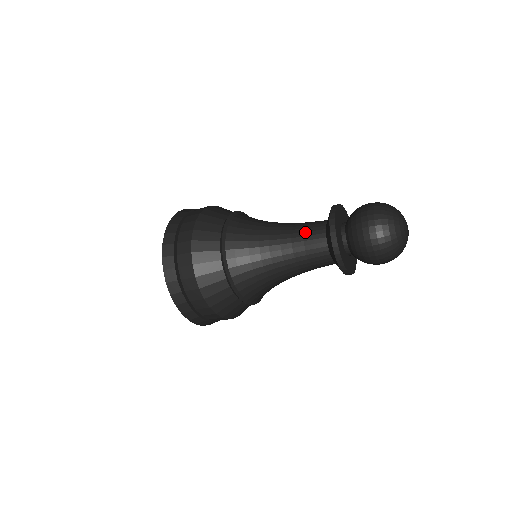
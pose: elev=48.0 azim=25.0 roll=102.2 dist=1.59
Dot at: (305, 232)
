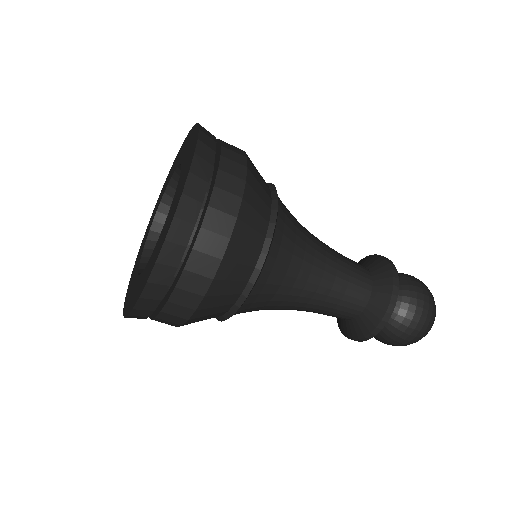
Dot at: (352, 277)
